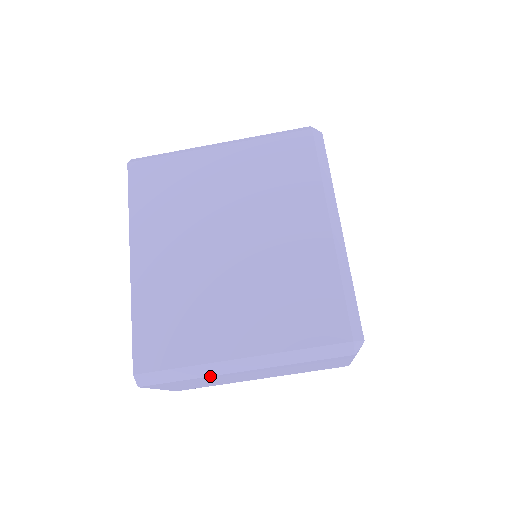
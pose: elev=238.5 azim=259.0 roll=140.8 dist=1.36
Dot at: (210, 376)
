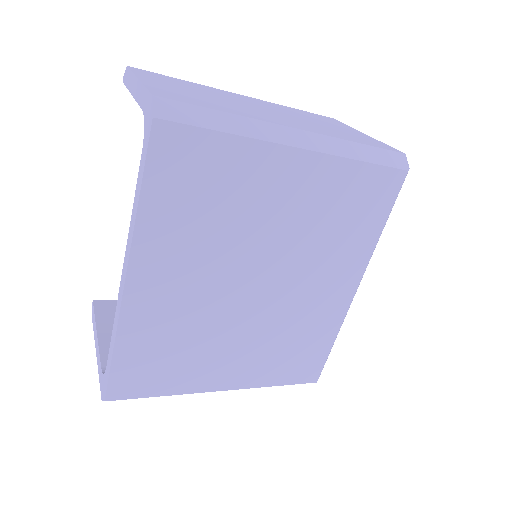
Dot at: occluded
